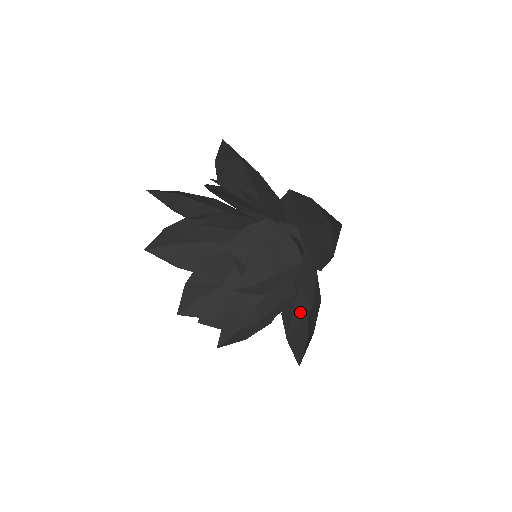
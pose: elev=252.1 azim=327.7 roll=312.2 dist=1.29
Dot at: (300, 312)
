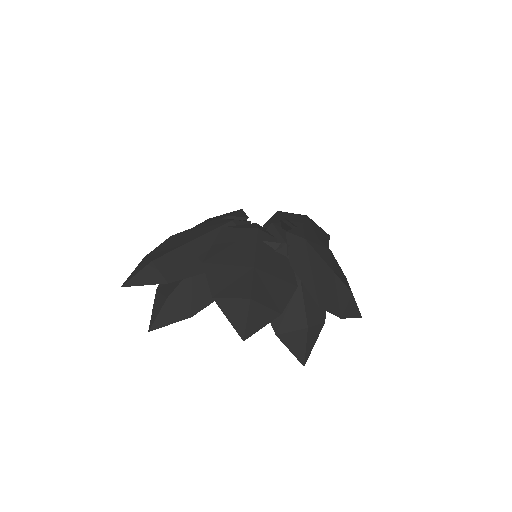
Dot at: (299, 344)
